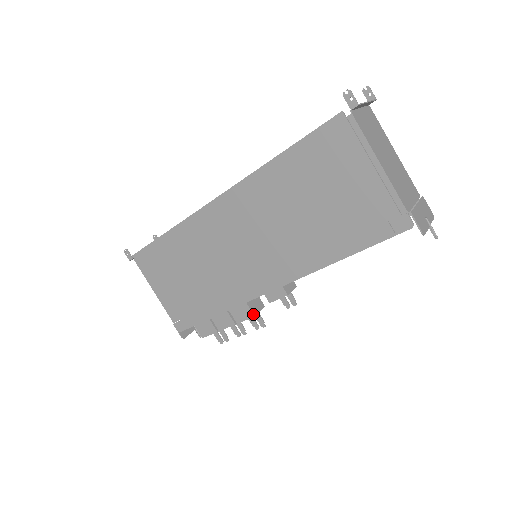
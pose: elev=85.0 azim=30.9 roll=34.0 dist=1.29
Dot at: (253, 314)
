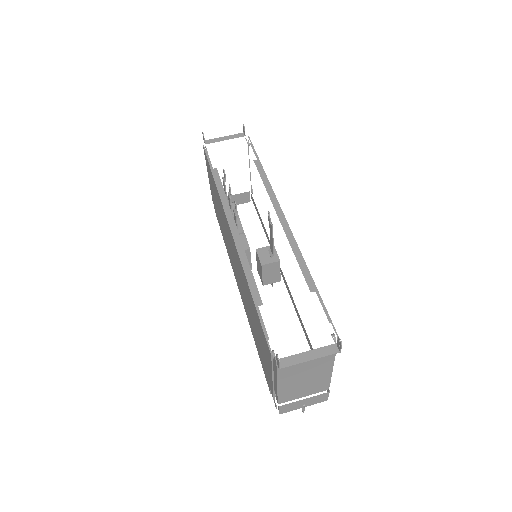
Dot at: occluded
